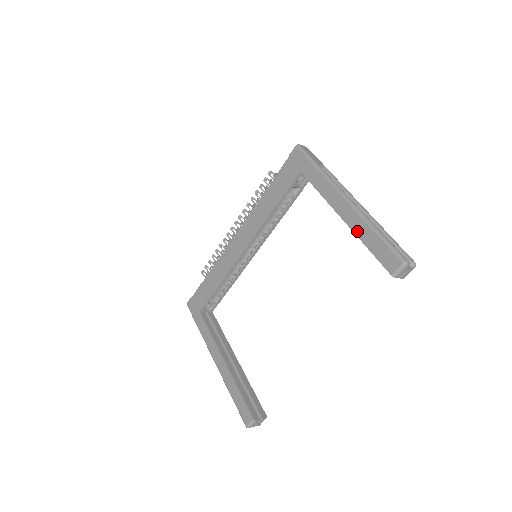
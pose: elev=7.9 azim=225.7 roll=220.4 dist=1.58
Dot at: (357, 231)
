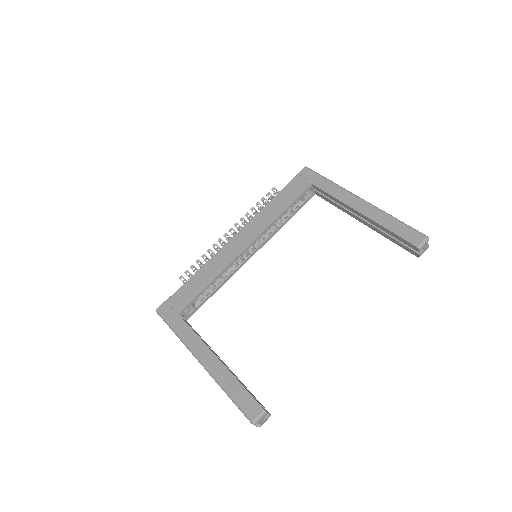
Dot at: (377, 220)
